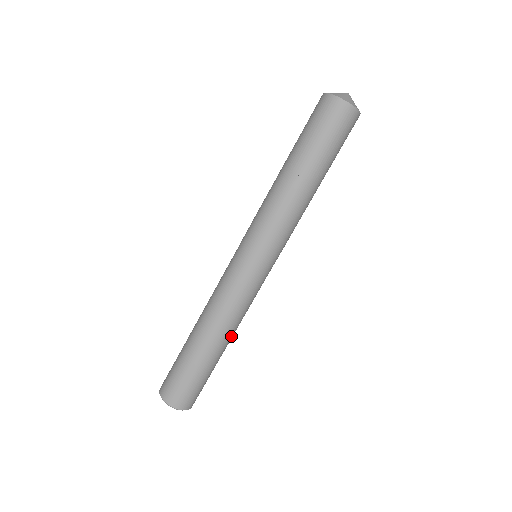
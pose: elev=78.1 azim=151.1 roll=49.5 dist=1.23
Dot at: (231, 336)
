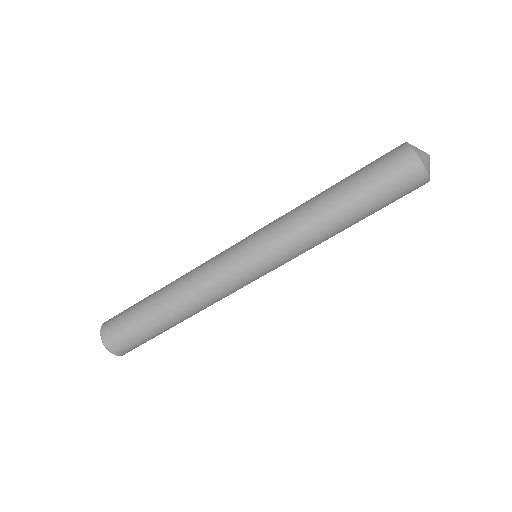
Dot at: occluded
